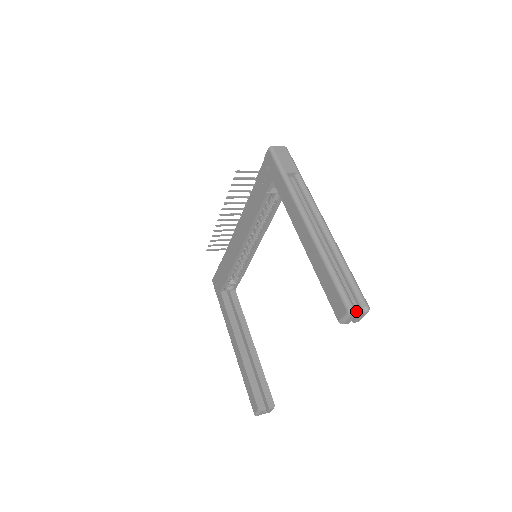
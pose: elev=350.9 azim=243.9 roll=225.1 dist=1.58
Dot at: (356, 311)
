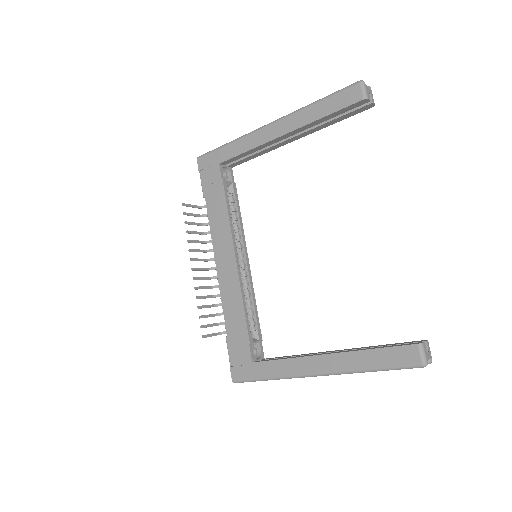
Dot at: occluded
